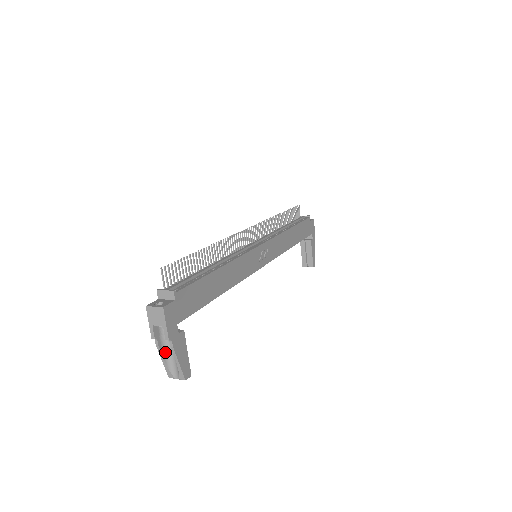
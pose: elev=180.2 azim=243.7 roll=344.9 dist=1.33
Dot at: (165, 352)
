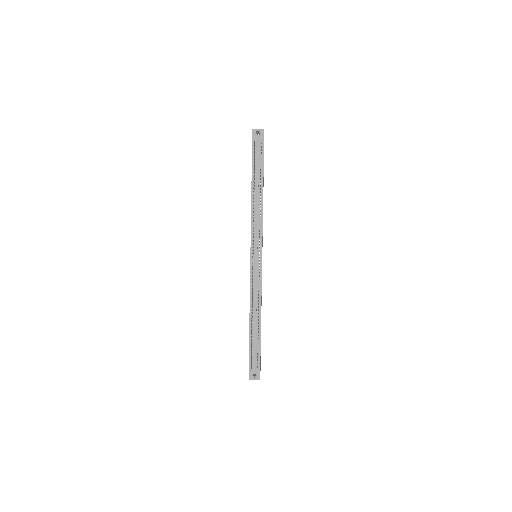
Dot at: occluded
